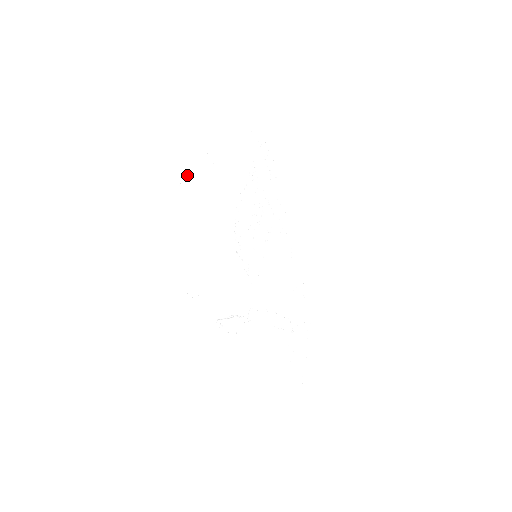
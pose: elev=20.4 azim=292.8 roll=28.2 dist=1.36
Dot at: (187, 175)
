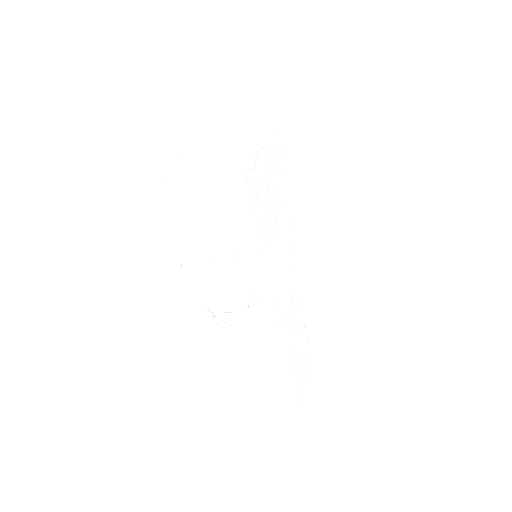
Dot at: (193, 151)
